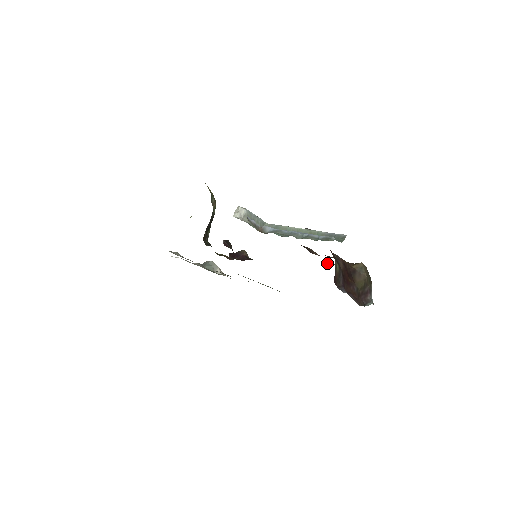
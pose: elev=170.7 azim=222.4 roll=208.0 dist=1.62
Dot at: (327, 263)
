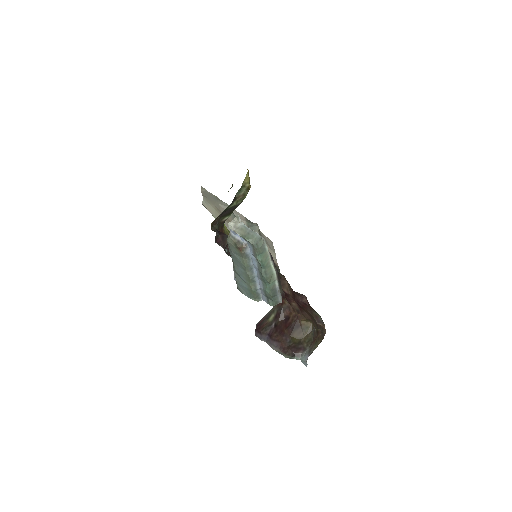
Dot at: (301, 300)
